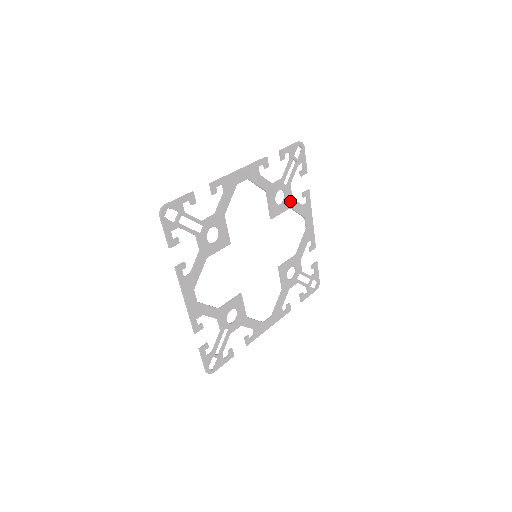
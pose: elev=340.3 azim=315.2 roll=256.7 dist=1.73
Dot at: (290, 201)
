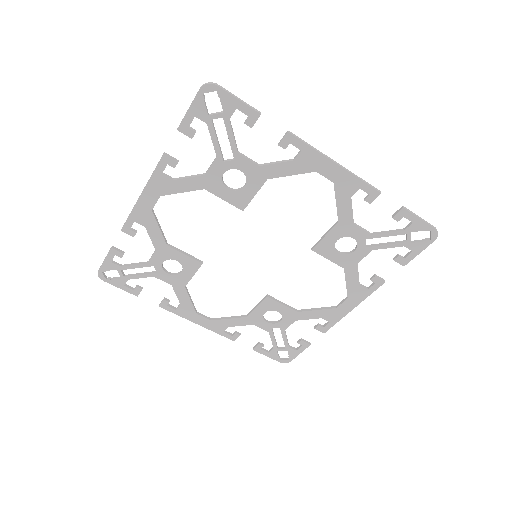
Dot at: (259, 172)
